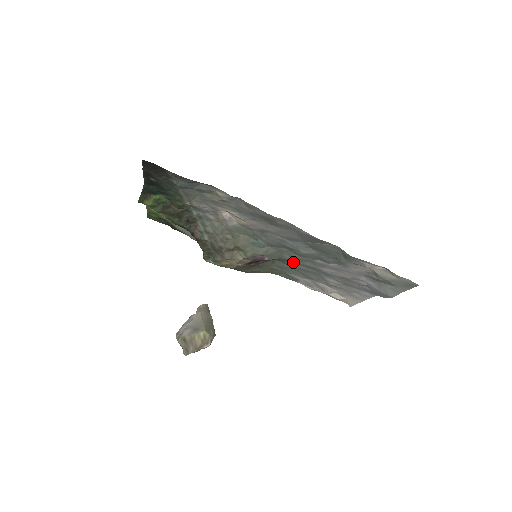
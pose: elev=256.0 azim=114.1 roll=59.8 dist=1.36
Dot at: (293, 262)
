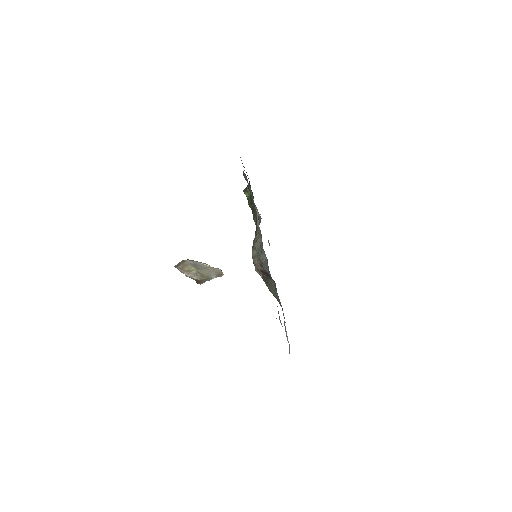
Dot at: occluded
